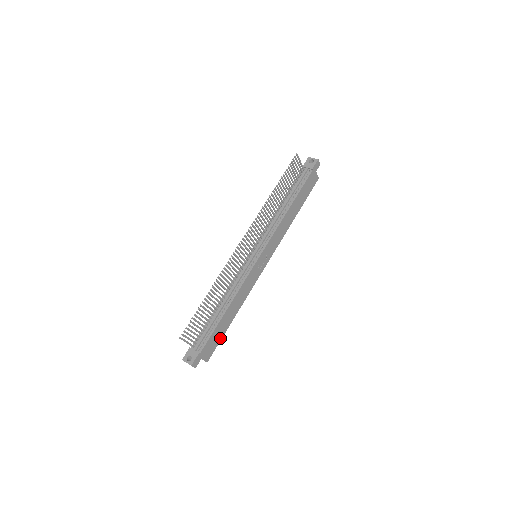
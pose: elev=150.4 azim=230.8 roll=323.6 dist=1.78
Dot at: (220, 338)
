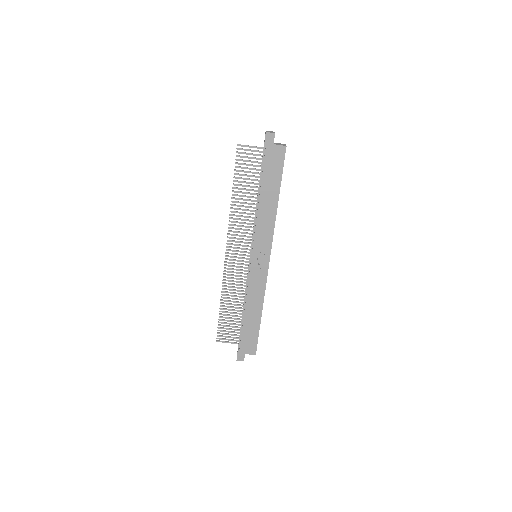
Dot at: (256, 334)
